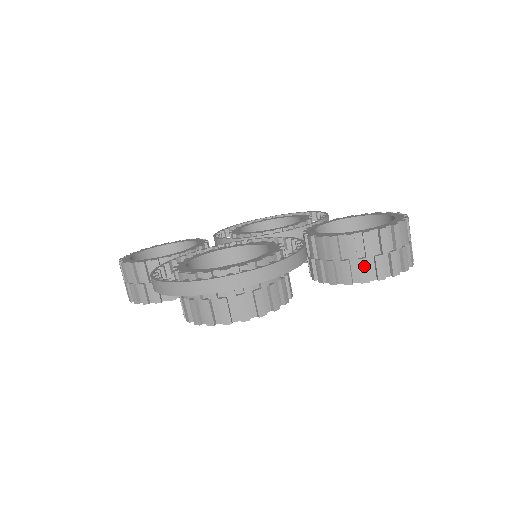
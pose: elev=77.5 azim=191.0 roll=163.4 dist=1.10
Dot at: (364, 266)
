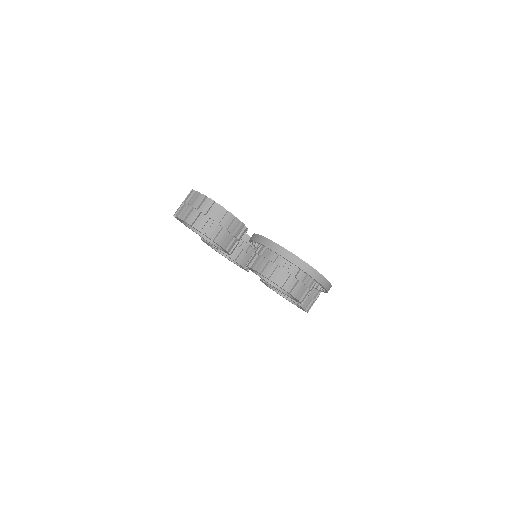
Dot at: occluded
